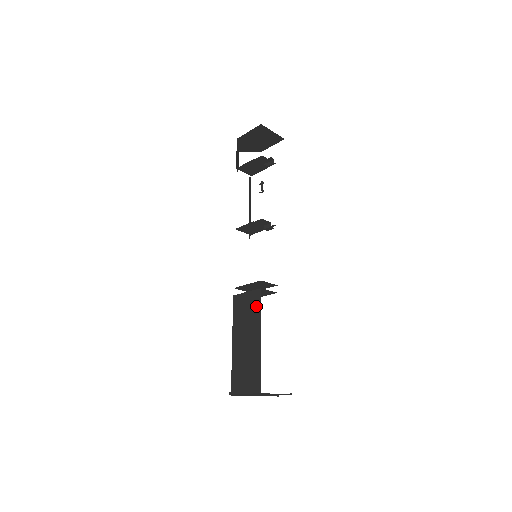
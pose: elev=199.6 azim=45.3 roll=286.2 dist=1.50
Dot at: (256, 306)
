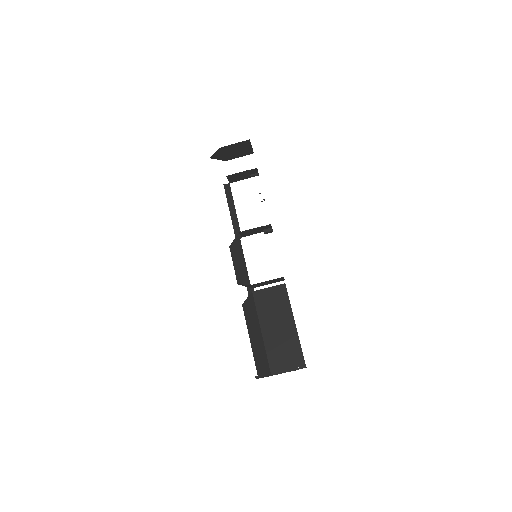
Dot at: (283, 298)
